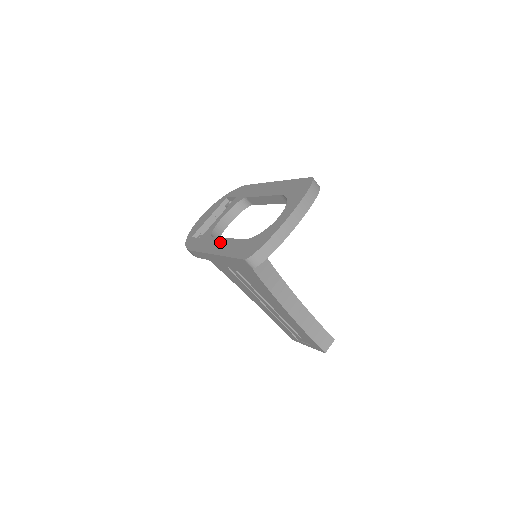
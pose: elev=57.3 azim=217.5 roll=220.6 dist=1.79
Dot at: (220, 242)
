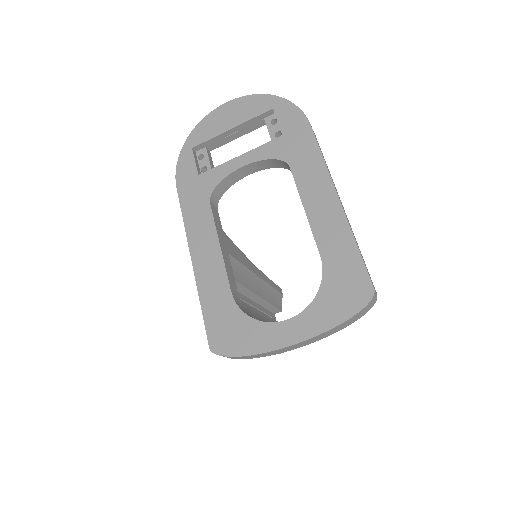
Dot at: (209, 242)
